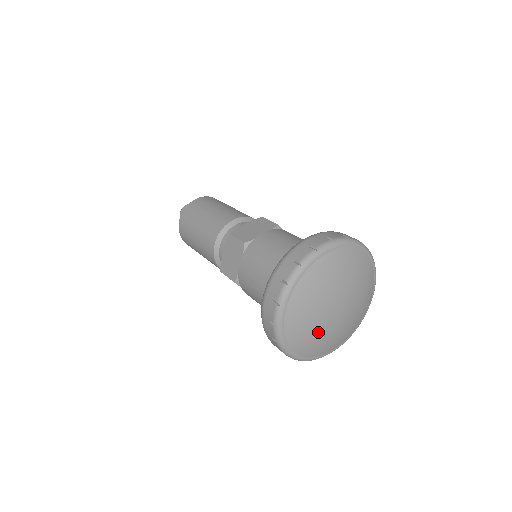
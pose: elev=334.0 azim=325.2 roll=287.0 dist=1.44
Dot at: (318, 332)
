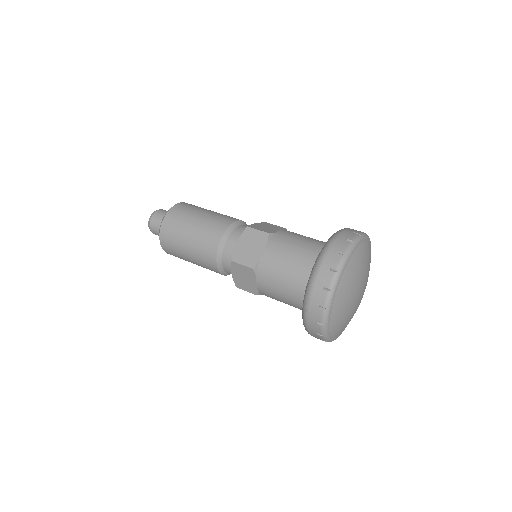
Dot at: (348, 308)
